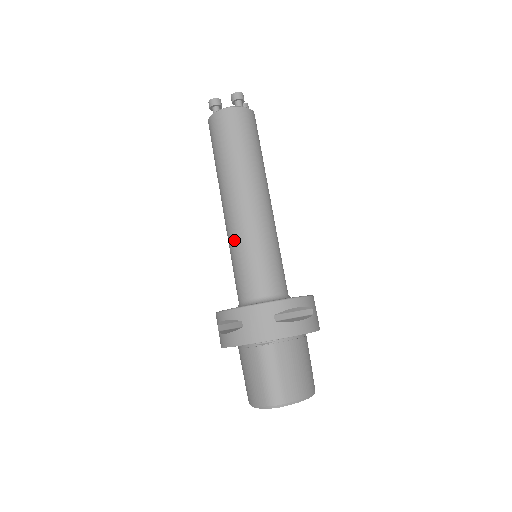
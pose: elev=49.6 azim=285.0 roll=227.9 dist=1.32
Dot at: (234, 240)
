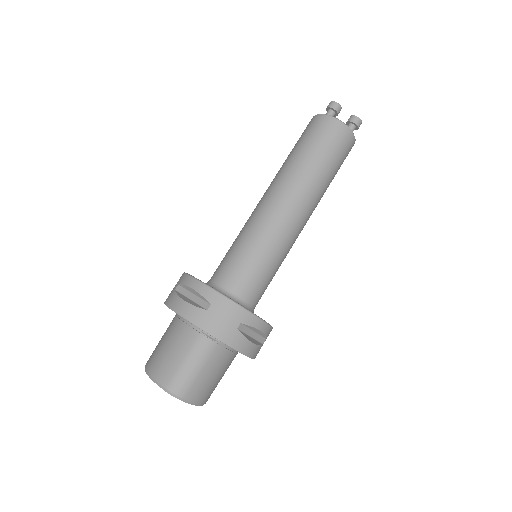
Dot at: (255, 230)
